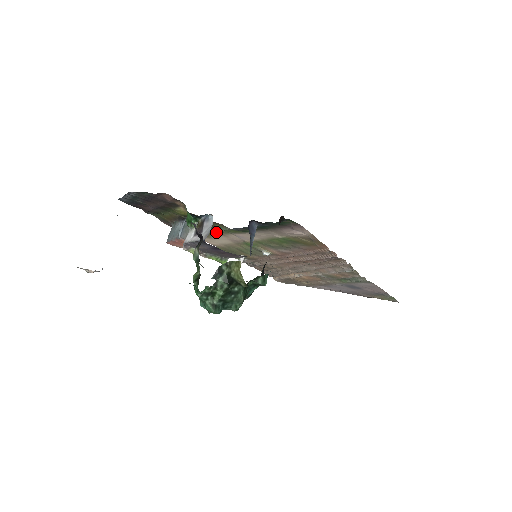
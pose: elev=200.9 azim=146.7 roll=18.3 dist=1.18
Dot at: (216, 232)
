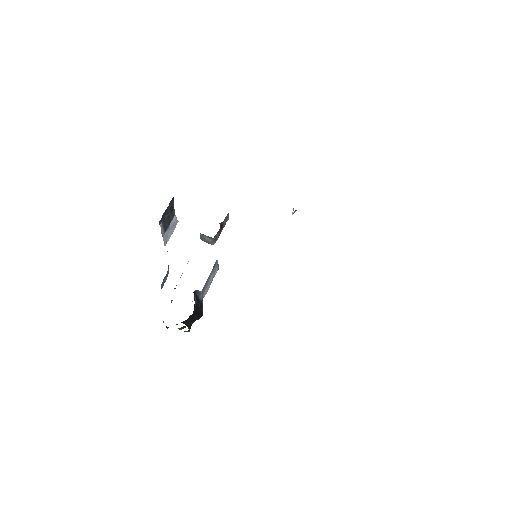
Dot at: occluded
